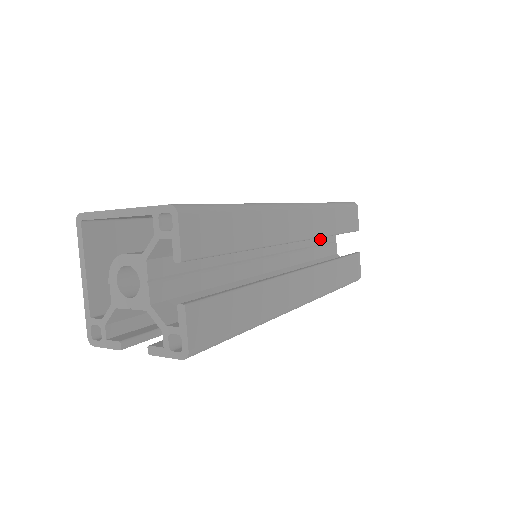
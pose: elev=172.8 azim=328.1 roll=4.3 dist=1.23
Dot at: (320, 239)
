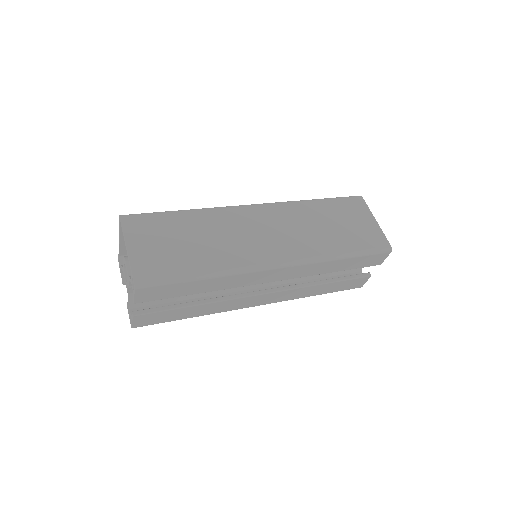
Dot at: occluded
